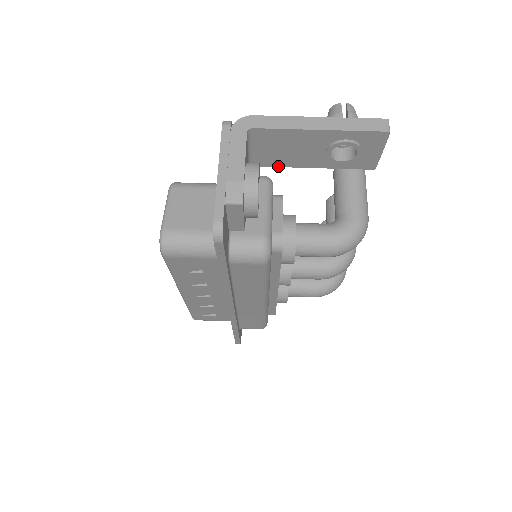
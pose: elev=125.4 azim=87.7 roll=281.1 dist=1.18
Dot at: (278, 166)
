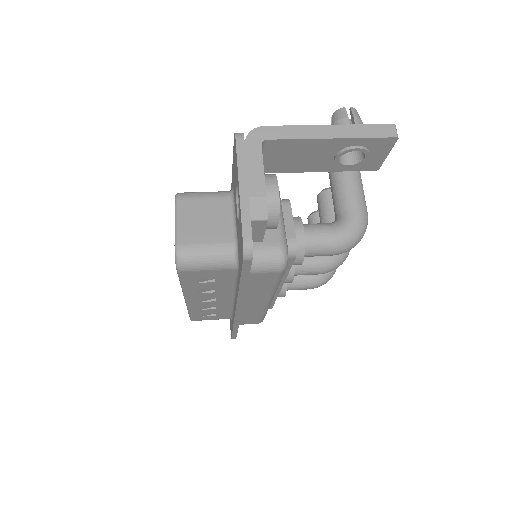
Dot at: (285, 172)
